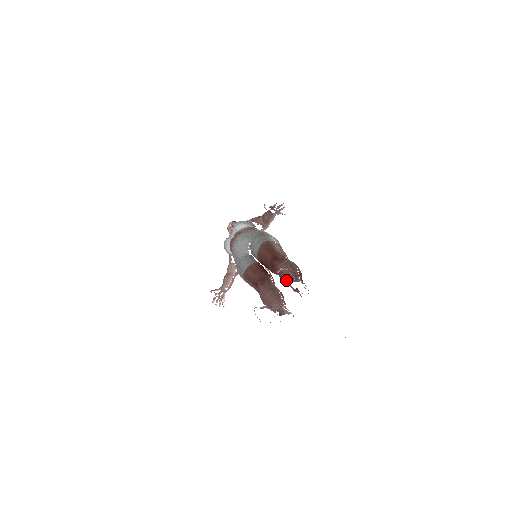
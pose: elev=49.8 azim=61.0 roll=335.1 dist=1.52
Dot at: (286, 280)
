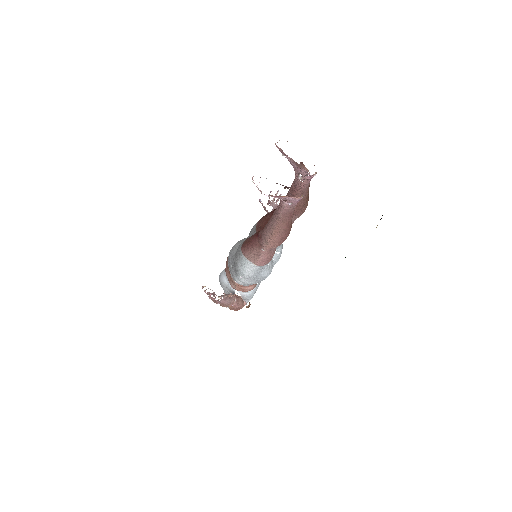
Dot at: (290, 191)
